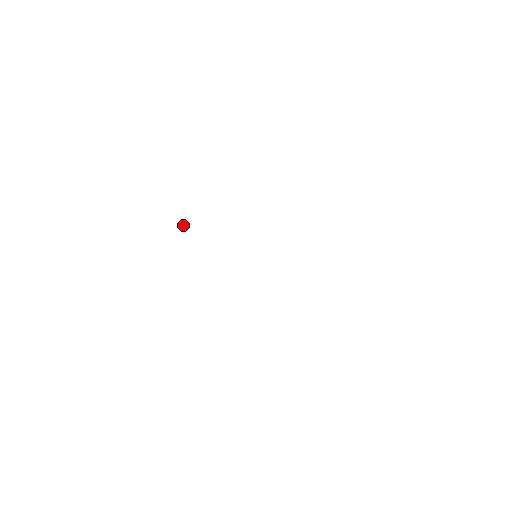
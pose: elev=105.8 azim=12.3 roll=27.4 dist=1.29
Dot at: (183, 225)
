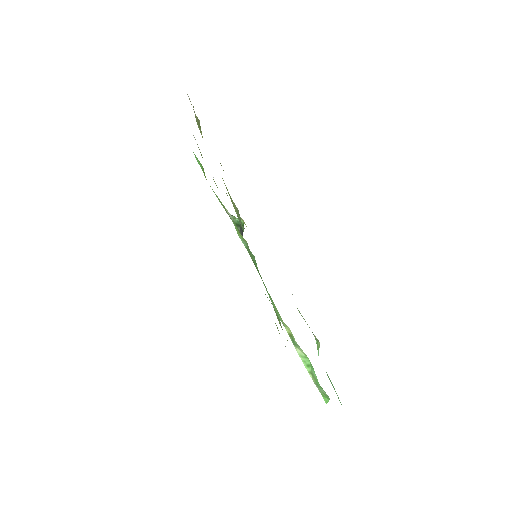
Dot at: (233, 217)
